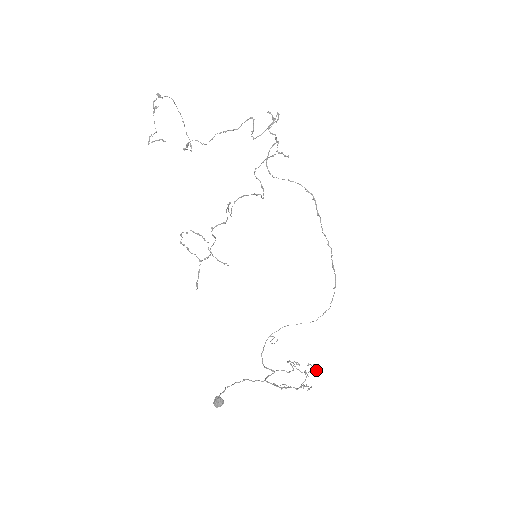
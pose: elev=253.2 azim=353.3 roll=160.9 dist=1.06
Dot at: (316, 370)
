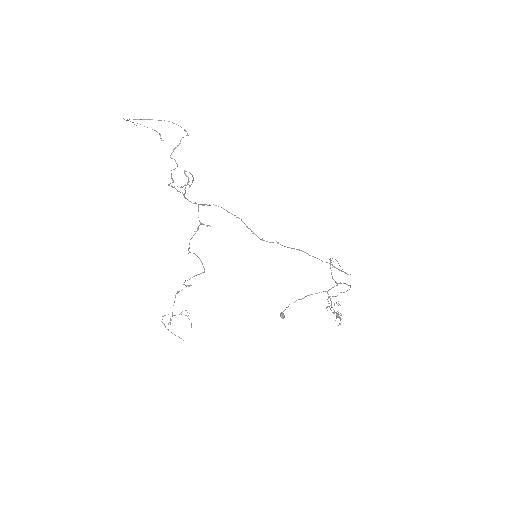
Dot at: (339, 318)
